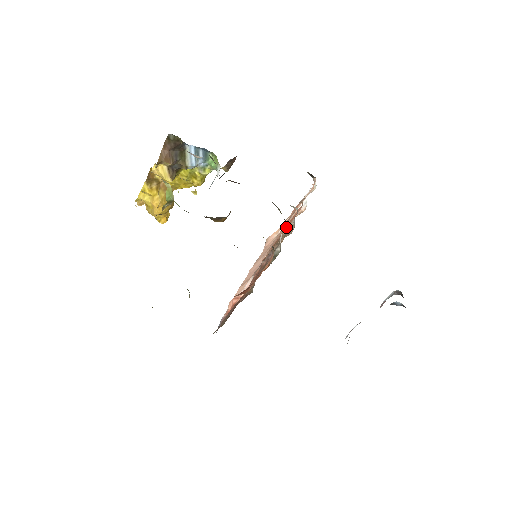
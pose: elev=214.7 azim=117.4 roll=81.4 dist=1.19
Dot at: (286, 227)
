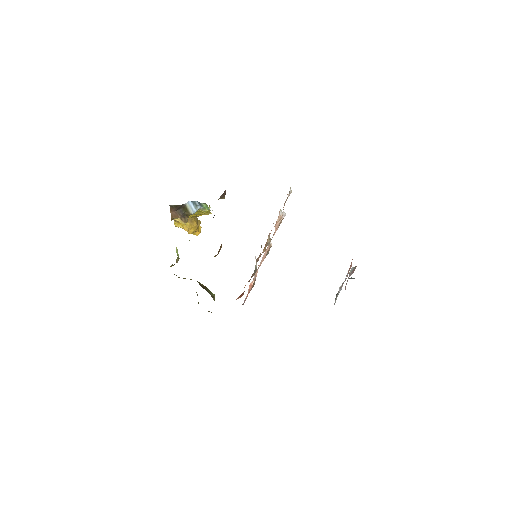
Dot at: (261, 246)
